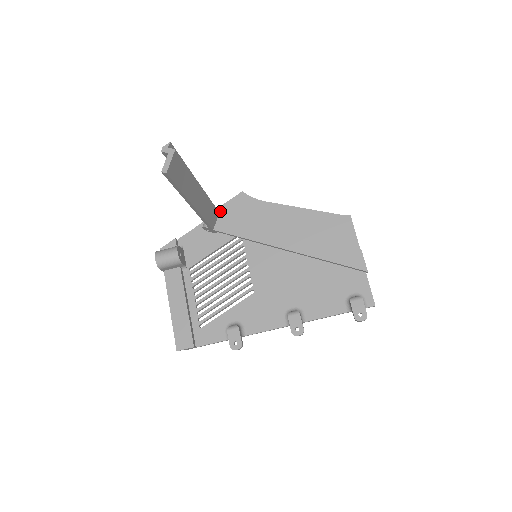
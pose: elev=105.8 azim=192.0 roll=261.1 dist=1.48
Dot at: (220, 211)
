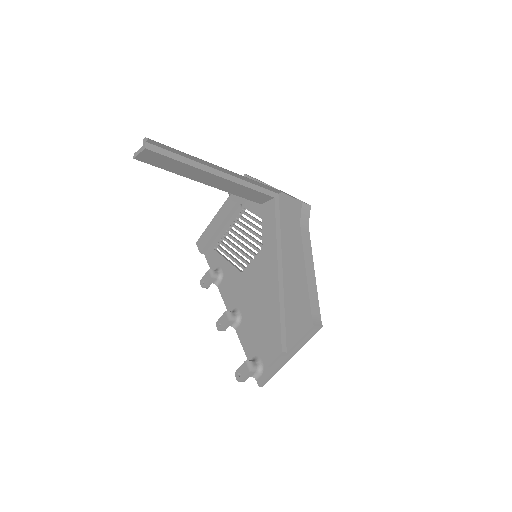
Dot at: (281, 196)
